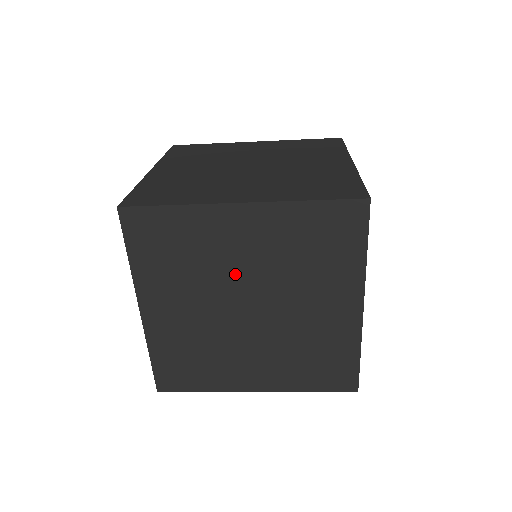
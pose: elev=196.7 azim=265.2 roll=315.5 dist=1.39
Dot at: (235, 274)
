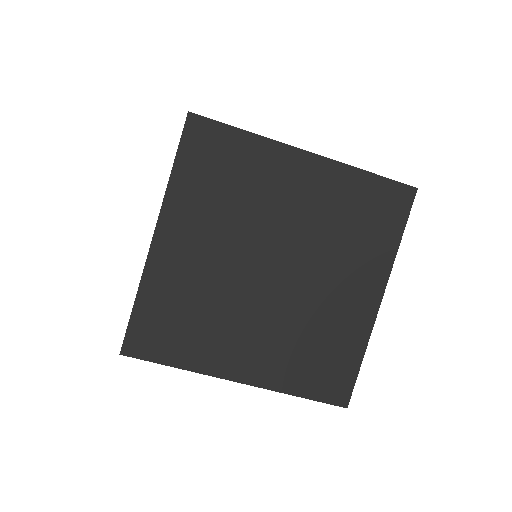
Dot at: (274, 224)
